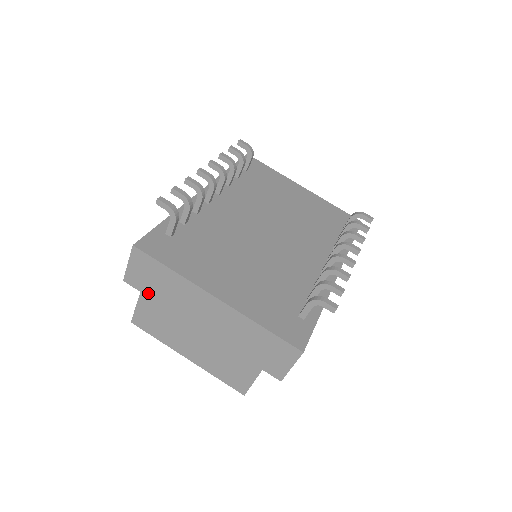
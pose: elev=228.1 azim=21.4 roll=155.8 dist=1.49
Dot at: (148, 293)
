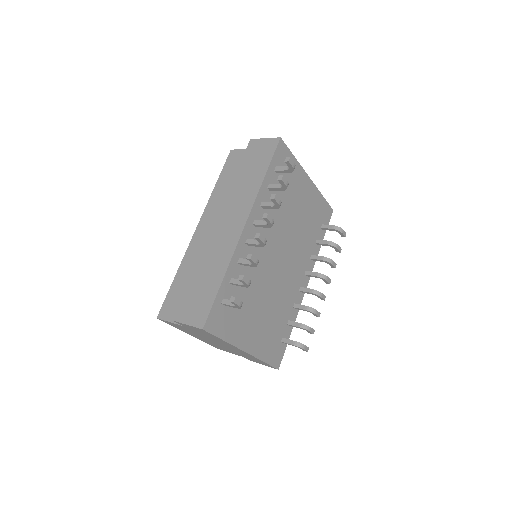
Dot at: (190, 329)
